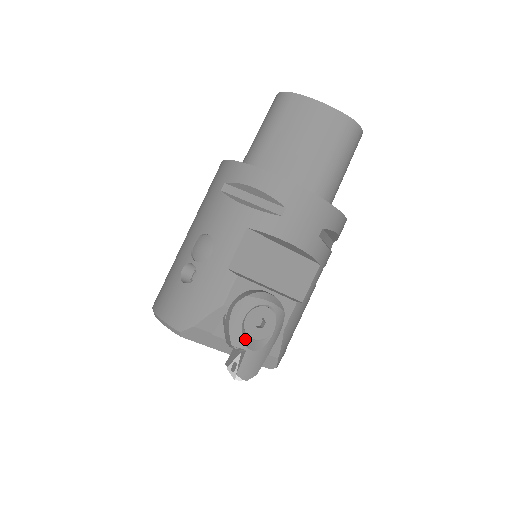
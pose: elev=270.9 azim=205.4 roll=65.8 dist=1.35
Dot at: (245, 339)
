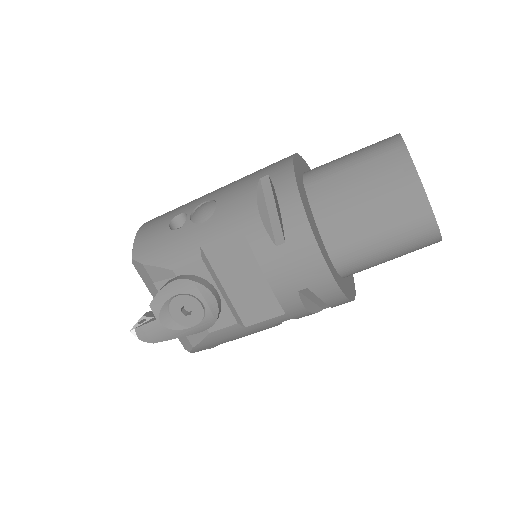
Dot at: (164, 311)
